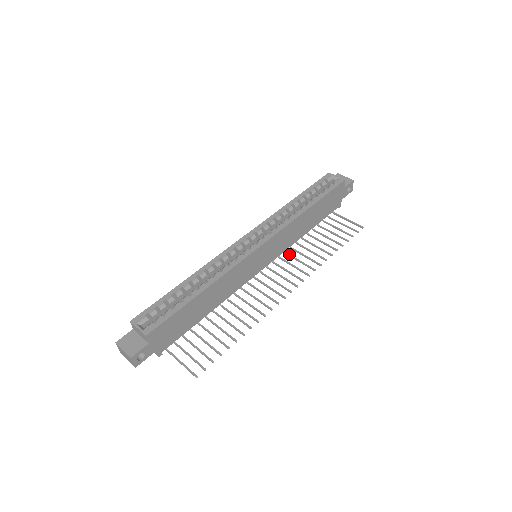
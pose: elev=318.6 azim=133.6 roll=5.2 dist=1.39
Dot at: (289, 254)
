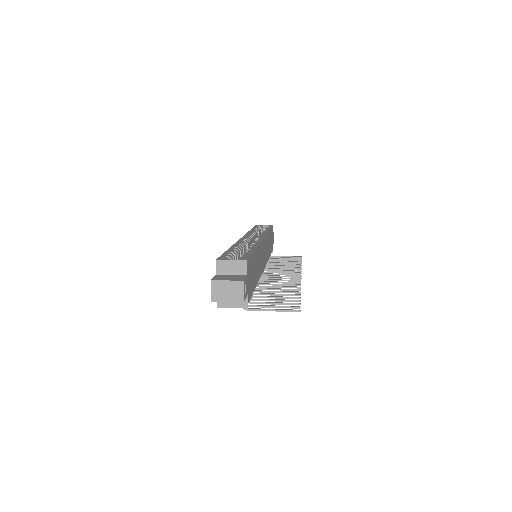
Dot at: (269, 268)
